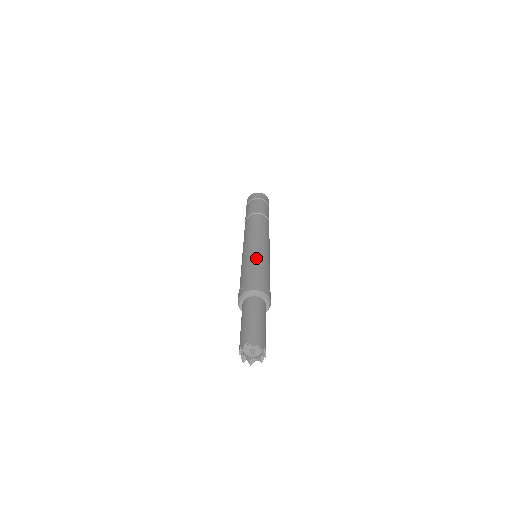
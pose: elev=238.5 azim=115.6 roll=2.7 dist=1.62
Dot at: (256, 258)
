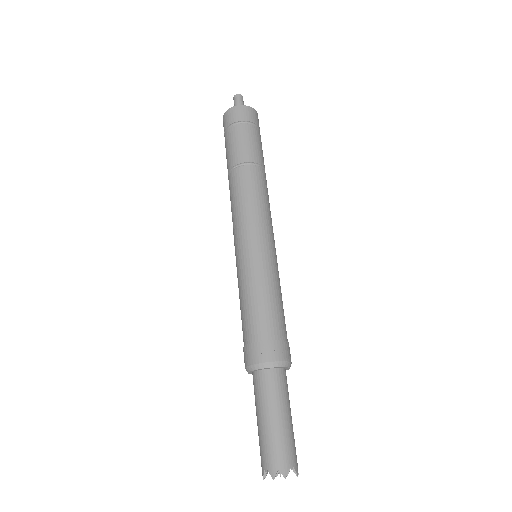
Dot at: (279, 285)
